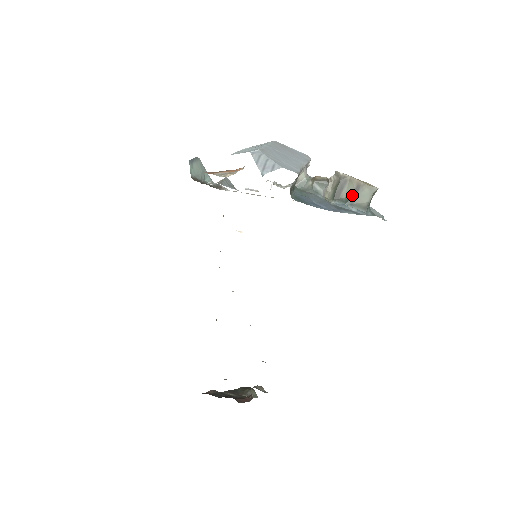
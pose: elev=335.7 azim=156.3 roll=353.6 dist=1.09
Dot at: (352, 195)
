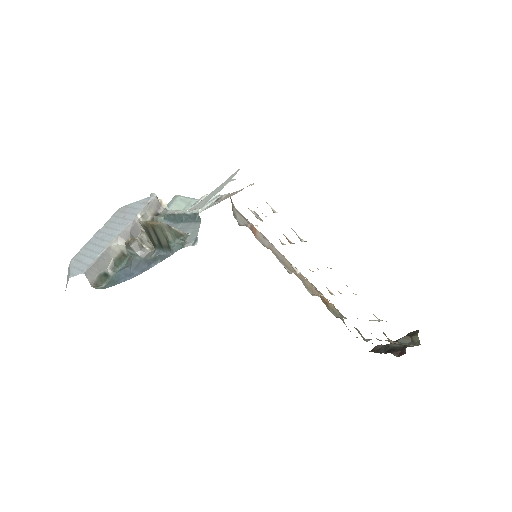
Dot at: (157, 239)
